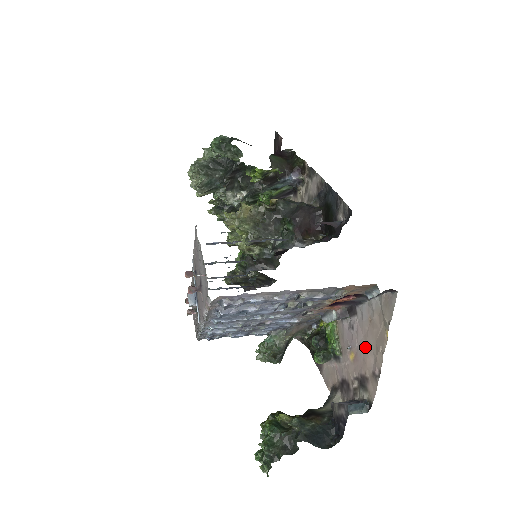
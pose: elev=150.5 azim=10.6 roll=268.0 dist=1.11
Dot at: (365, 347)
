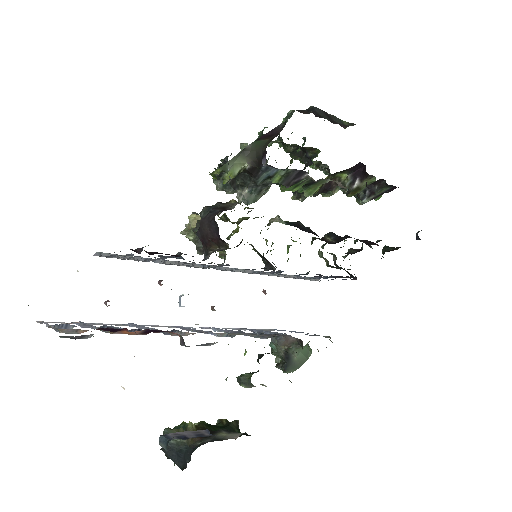
Dot at: occluded
